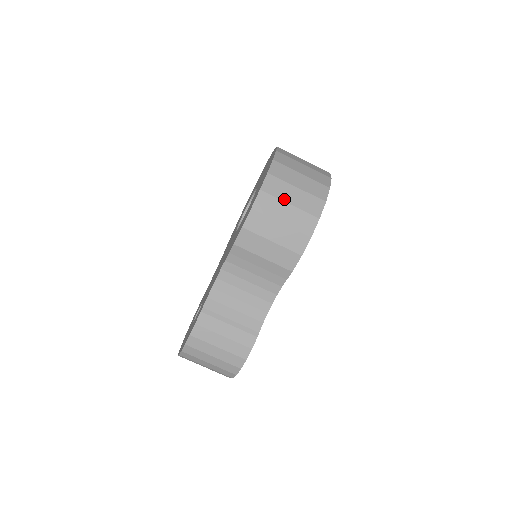
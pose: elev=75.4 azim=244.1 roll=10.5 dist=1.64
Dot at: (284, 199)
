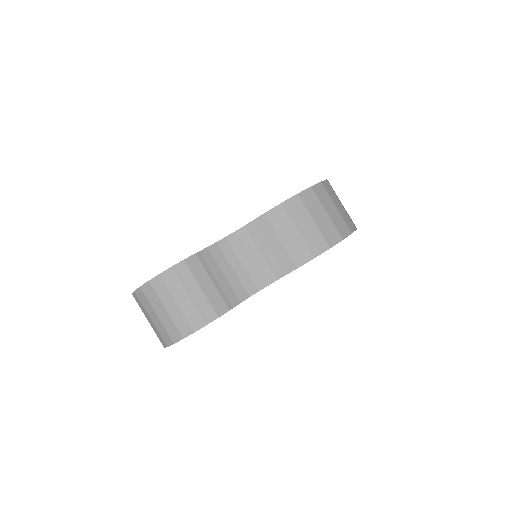
Dot at: (325, 206)
